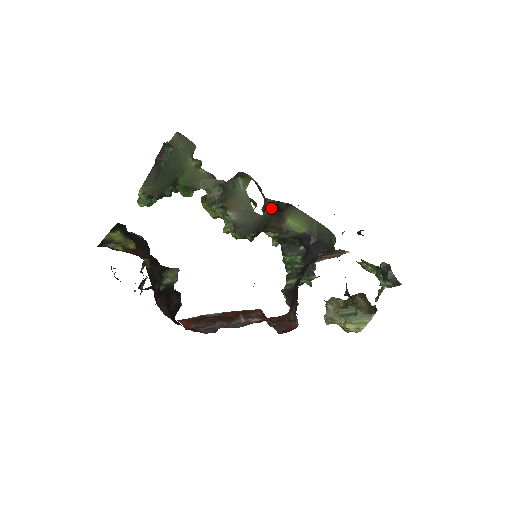
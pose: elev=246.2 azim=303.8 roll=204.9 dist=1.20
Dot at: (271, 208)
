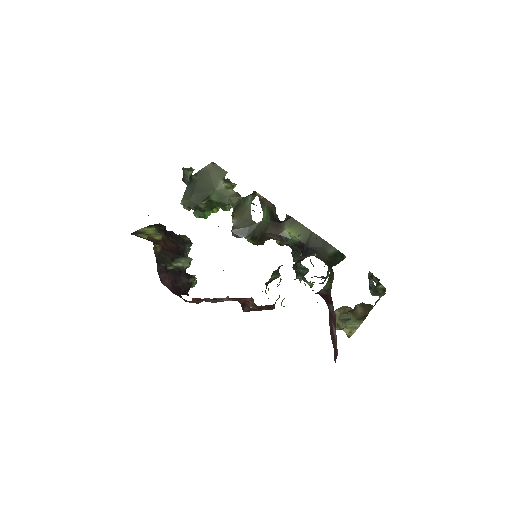
Dot at: (271, 219)
